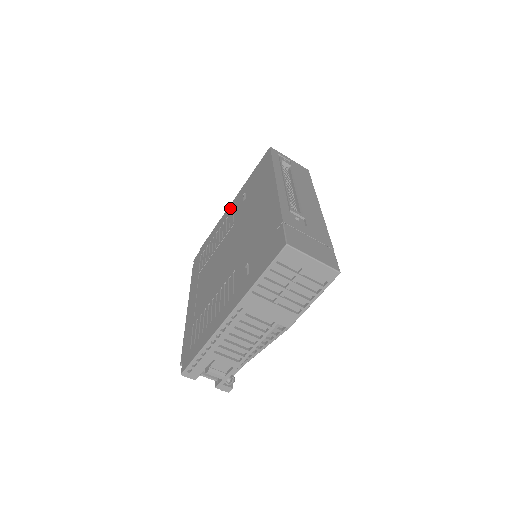
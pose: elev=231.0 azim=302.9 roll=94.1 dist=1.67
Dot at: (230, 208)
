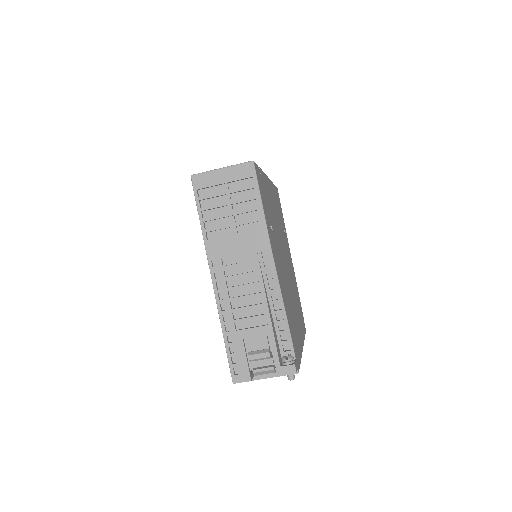
Dot at: occluded
